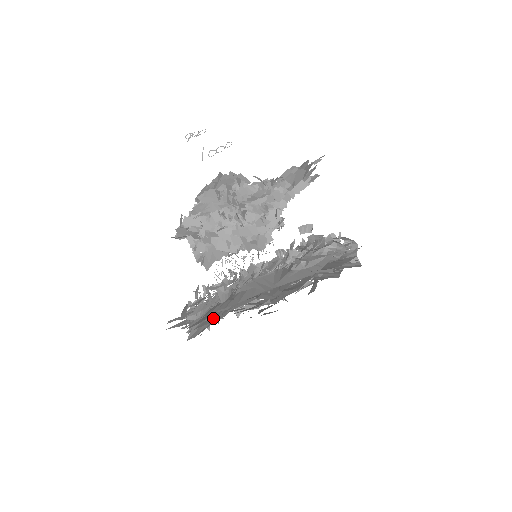
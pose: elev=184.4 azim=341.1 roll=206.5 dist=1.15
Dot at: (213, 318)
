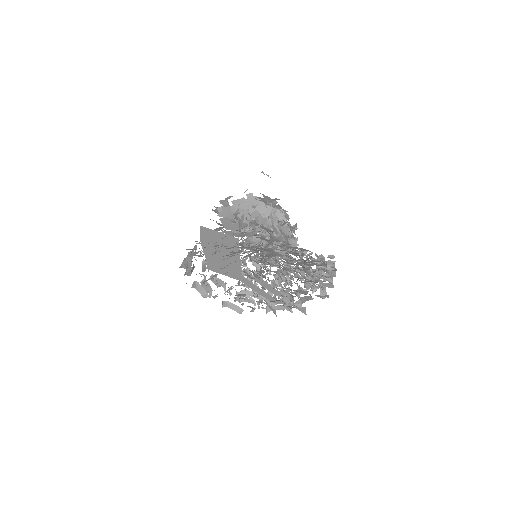
Dot at: occluded
